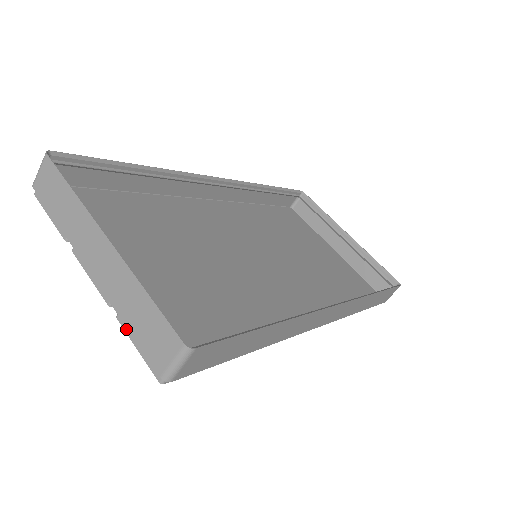
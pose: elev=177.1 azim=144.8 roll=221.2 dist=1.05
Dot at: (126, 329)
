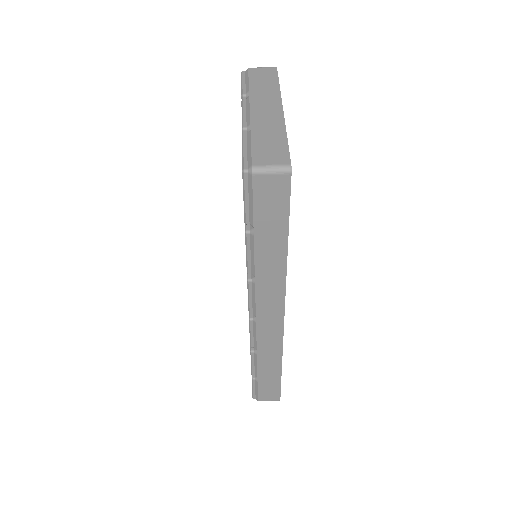
Dot at: (246, 141)
